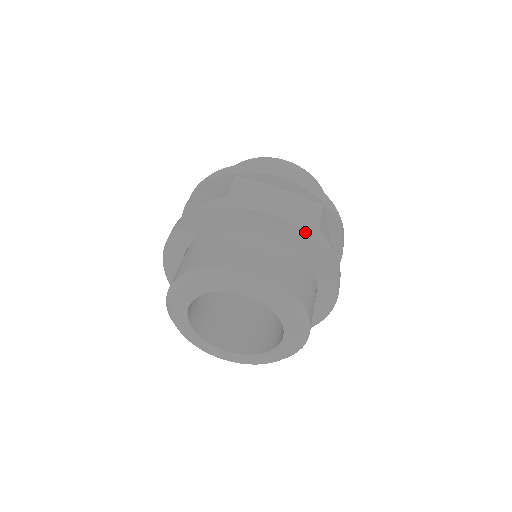
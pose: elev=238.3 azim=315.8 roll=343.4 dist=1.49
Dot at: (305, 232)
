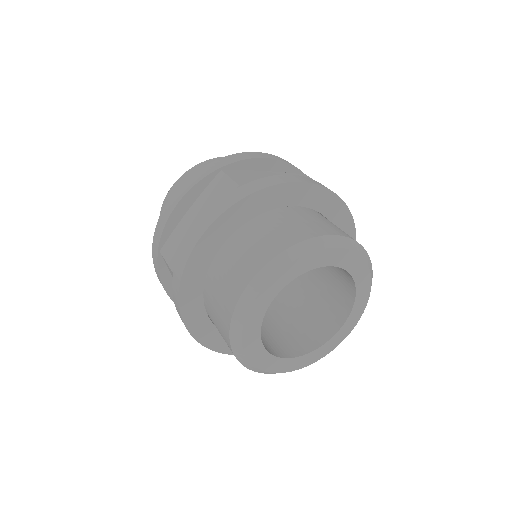
Dot at: occluded
